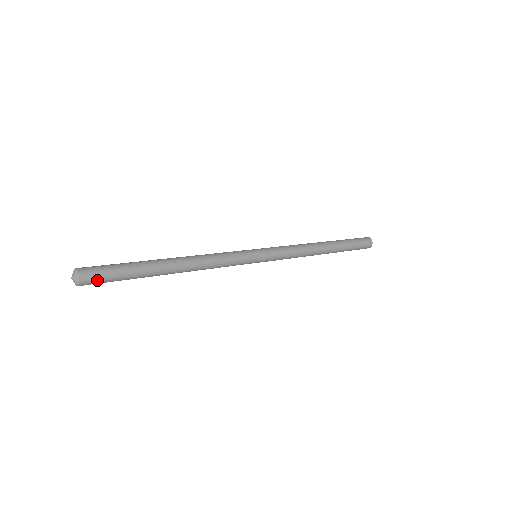
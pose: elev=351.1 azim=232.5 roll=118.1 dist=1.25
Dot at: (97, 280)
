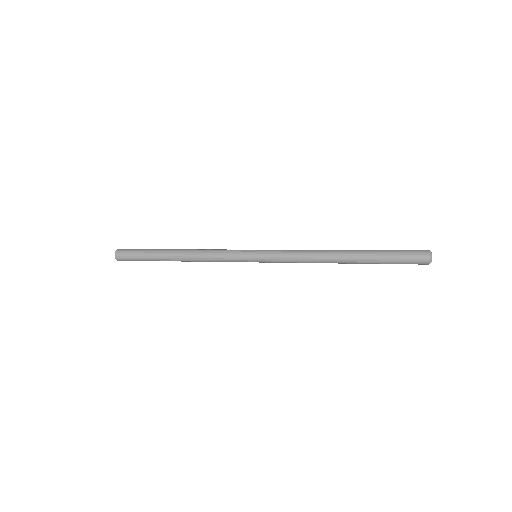
Dot at: (126, 259)
